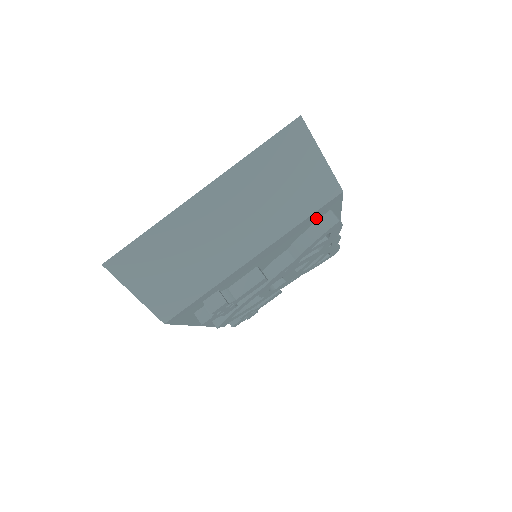
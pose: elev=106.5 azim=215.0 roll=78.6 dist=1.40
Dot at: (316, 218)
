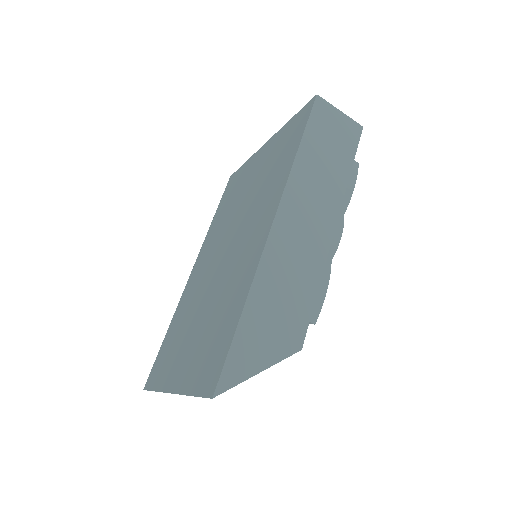
Dot at: occluded
